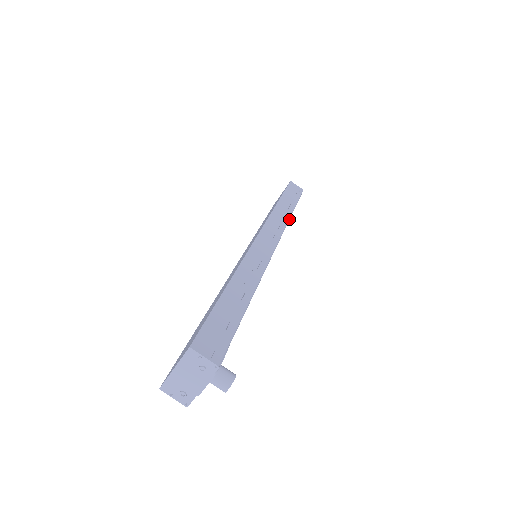
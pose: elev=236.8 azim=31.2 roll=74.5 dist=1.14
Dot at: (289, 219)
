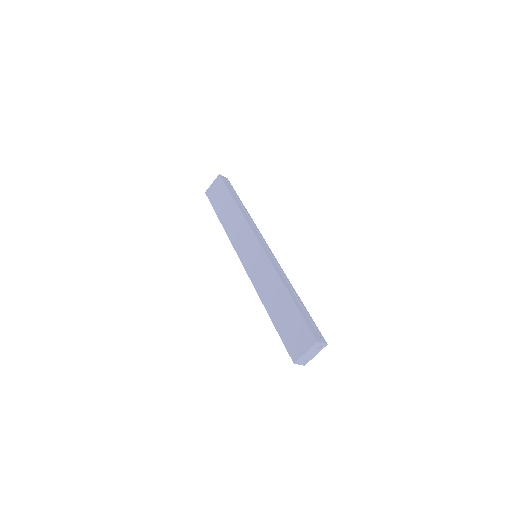
Dot at: occluded
